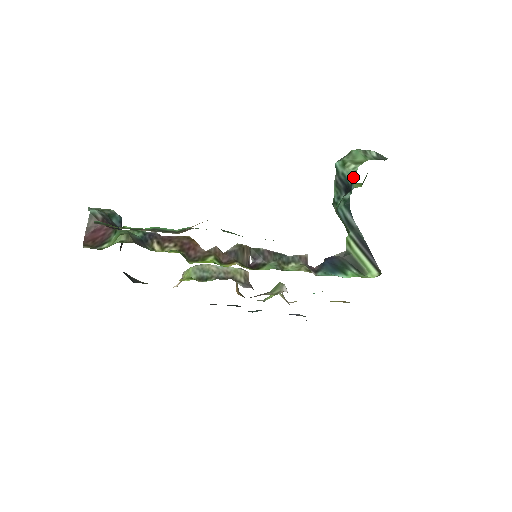
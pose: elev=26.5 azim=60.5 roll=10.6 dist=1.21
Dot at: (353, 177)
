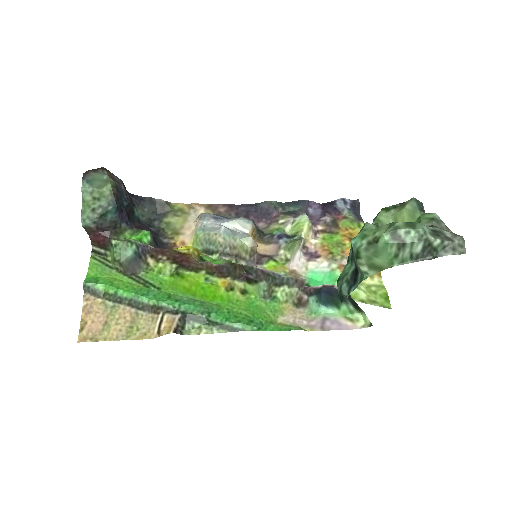
Dot at: (360, 278)
